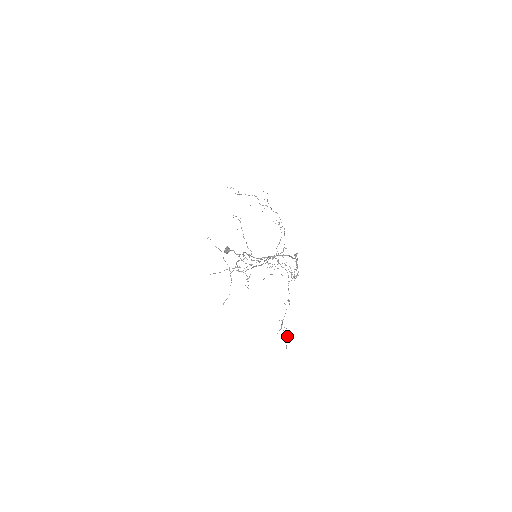
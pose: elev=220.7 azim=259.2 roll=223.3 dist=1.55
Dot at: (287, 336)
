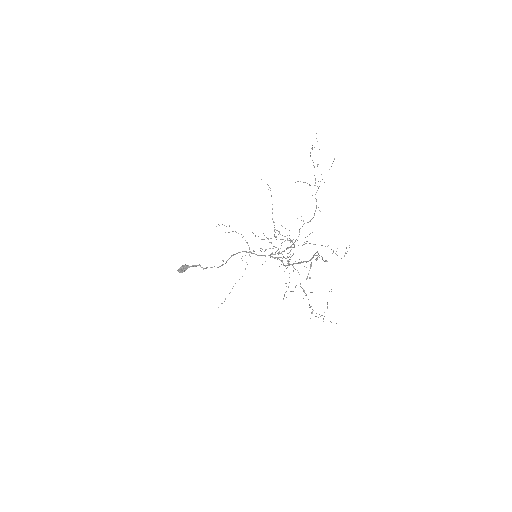
Dot at: occluded
